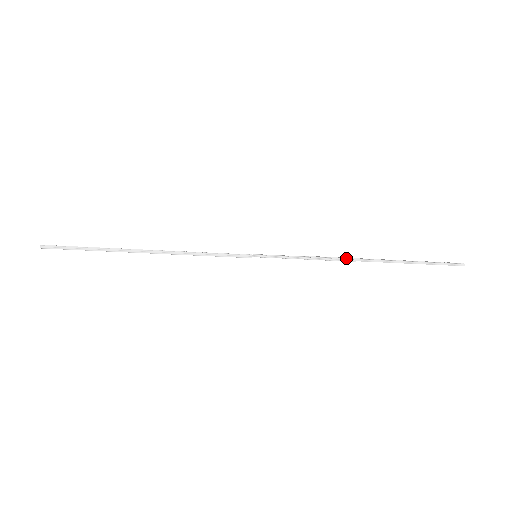
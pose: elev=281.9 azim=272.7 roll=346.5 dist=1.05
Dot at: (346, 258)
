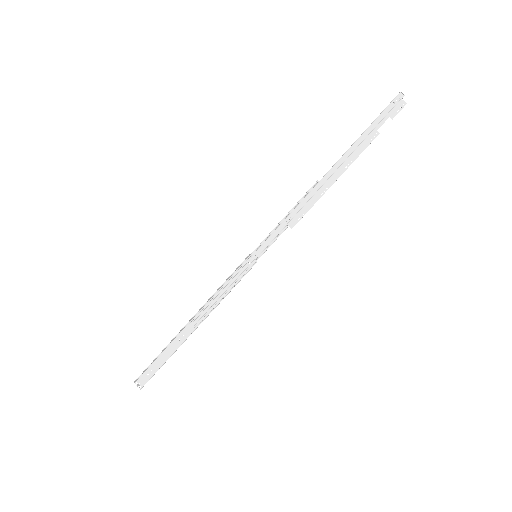
Dot at: (316, 192)
